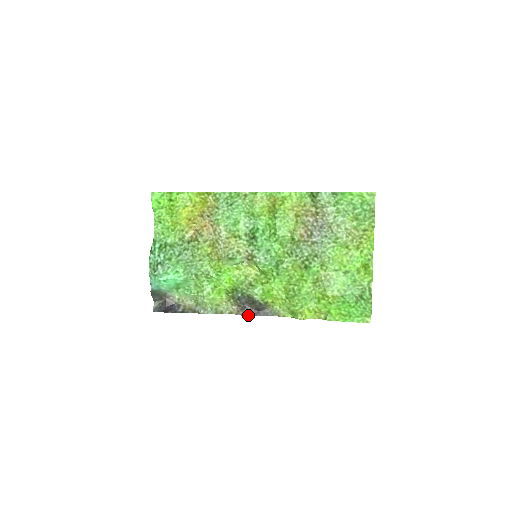
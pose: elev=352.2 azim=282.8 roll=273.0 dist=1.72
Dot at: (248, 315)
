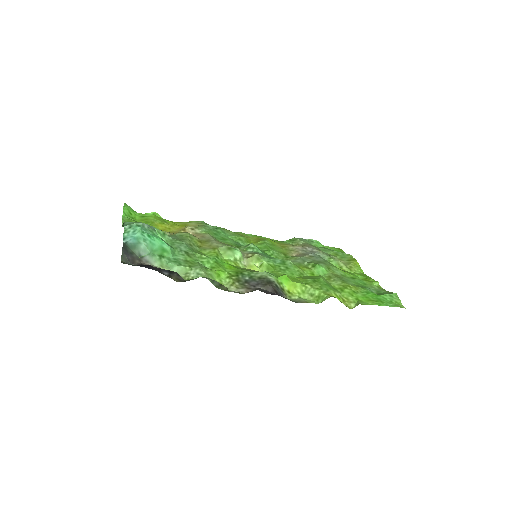
Dot at: occluded
